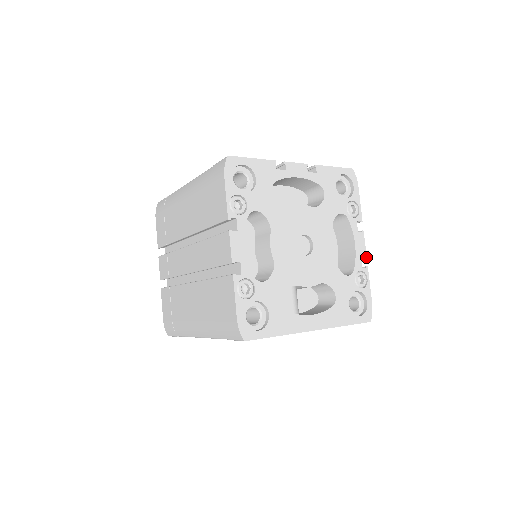
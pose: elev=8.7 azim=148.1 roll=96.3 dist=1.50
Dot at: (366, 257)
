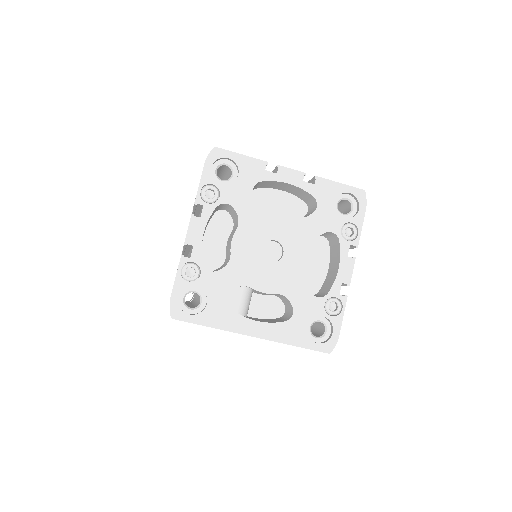
Dot at: (349, 285)
